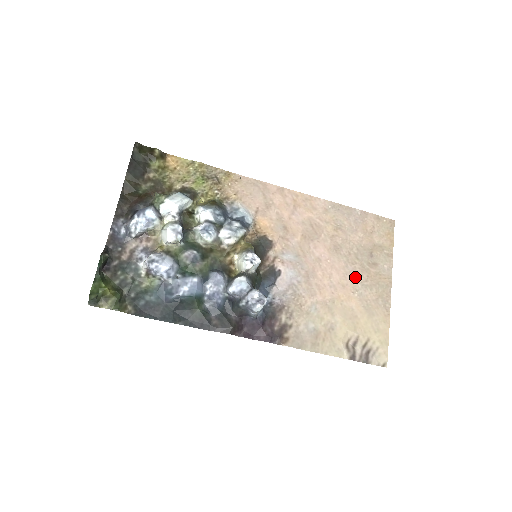
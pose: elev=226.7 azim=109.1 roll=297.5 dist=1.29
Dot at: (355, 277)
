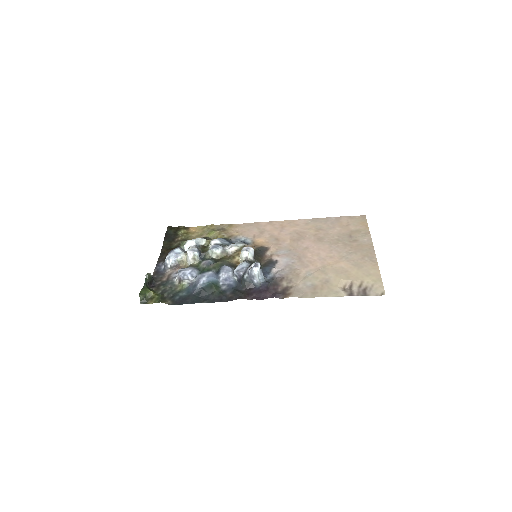
Dot at: (340, 250)
